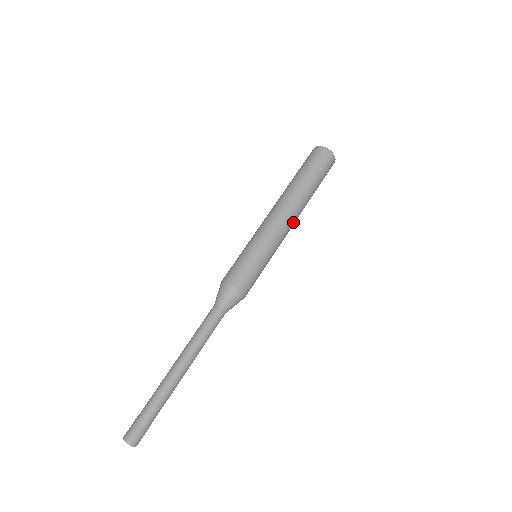
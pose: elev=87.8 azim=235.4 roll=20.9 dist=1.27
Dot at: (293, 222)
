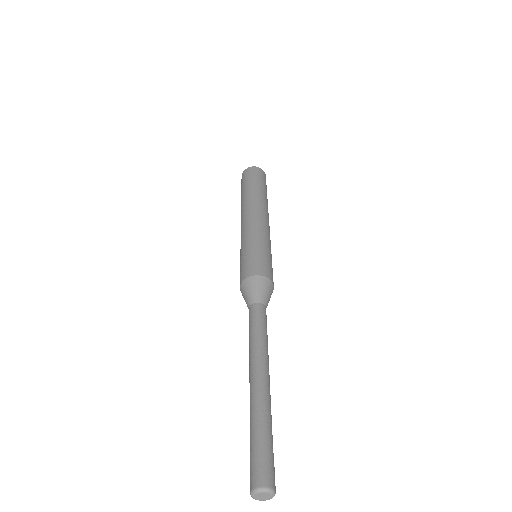
Dot at: (267, 217)
